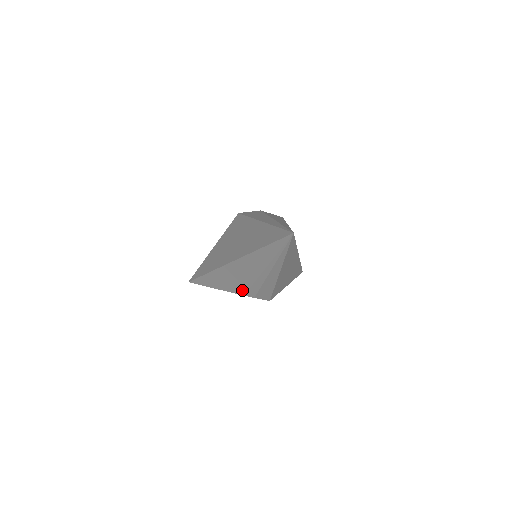
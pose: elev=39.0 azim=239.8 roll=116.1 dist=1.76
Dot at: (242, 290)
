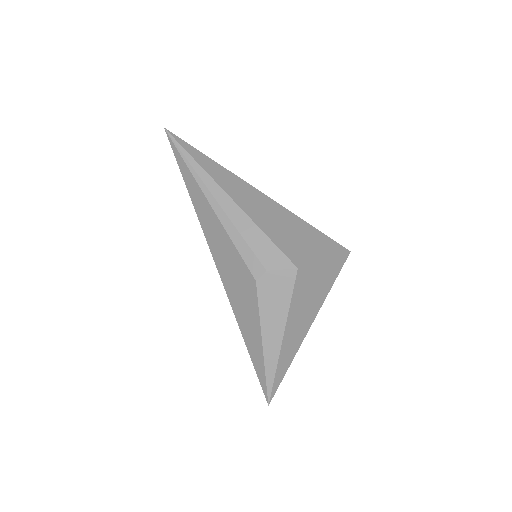
Dot at: (248, 276)
